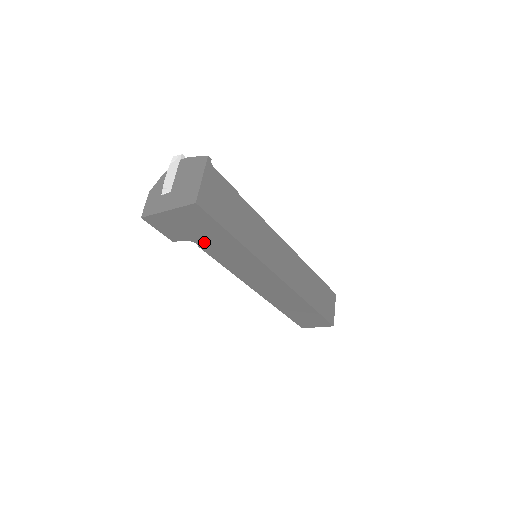
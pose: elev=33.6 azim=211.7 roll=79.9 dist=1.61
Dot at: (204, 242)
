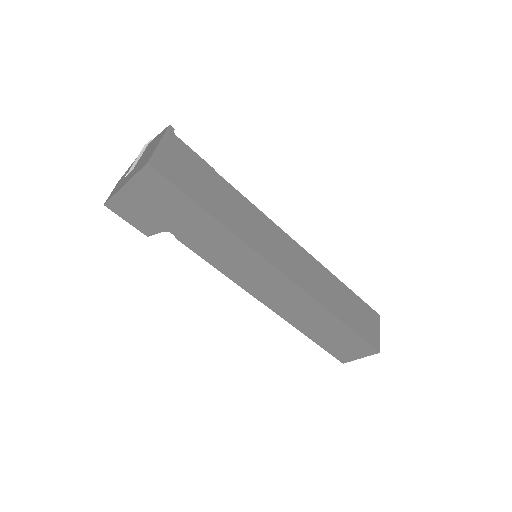
Dot at: (179, 229)
